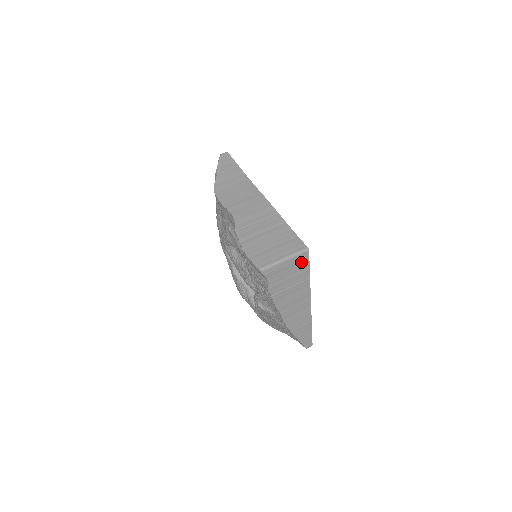
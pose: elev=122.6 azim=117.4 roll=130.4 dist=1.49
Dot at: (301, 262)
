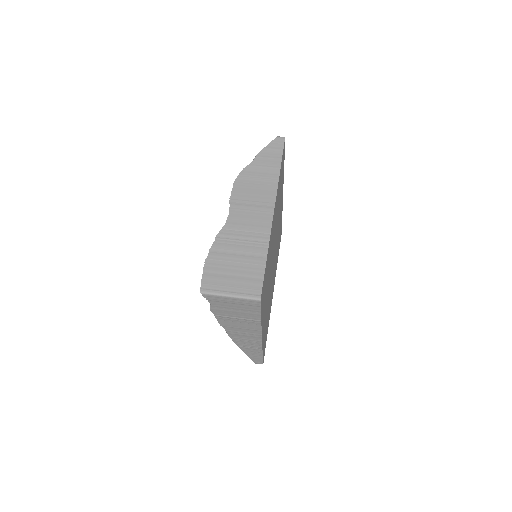
Dot at: (251, 306)
